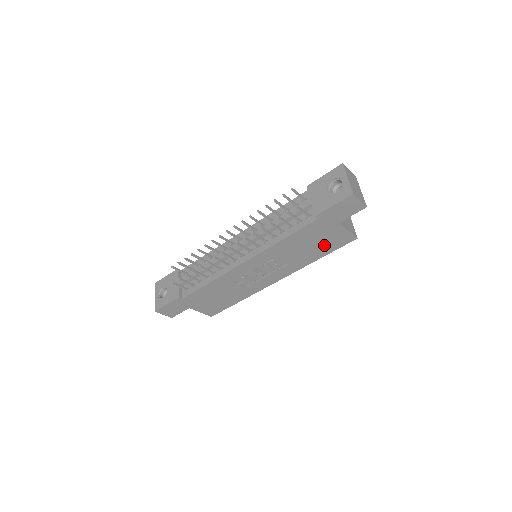
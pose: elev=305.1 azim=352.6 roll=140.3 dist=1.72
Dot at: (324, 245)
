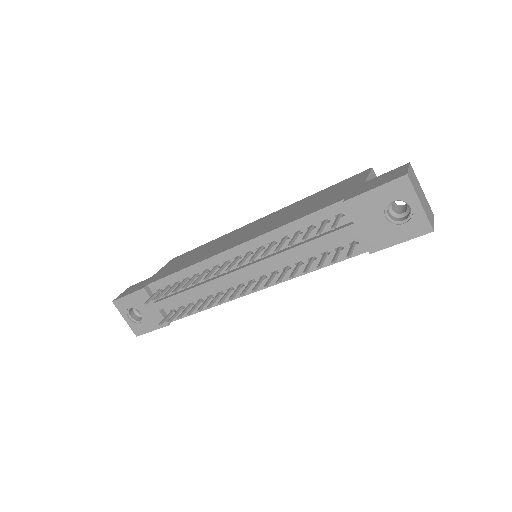
Dot at: occluded
